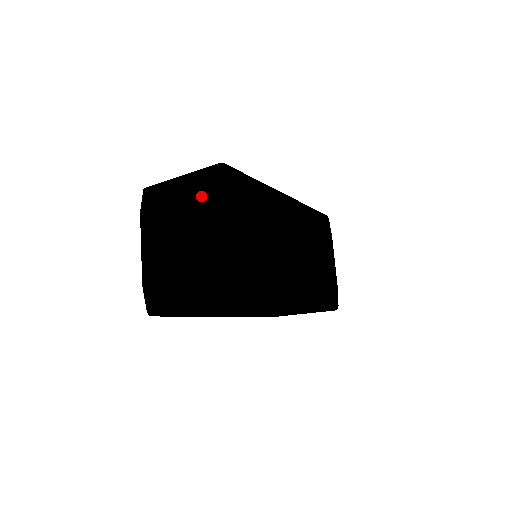
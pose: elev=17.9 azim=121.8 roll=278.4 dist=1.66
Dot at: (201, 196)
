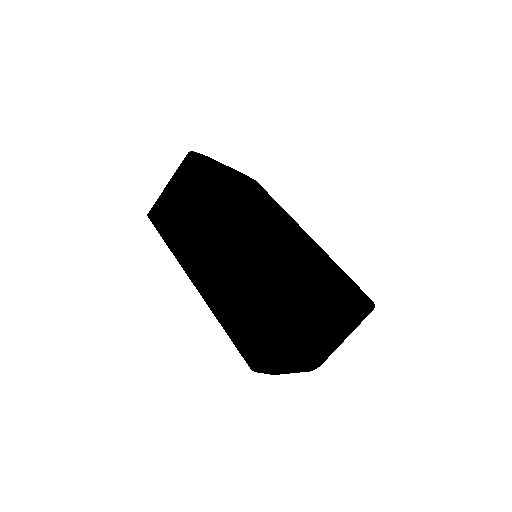
Dot at: occluded
